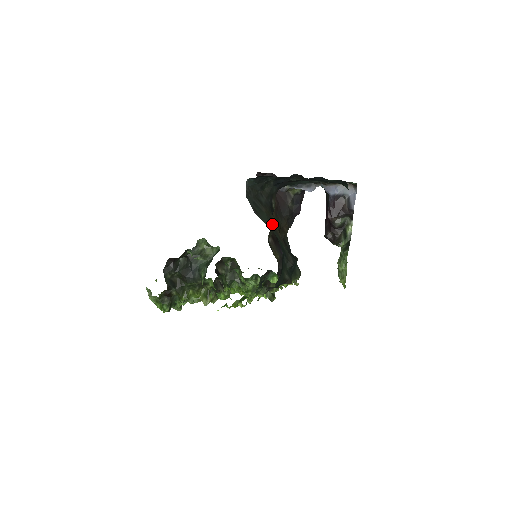
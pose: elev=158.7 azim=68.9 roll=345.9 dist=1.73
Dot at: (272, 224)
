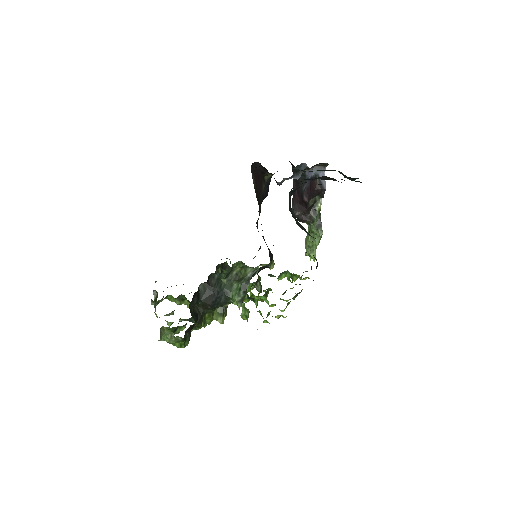
Dot at: occluded
